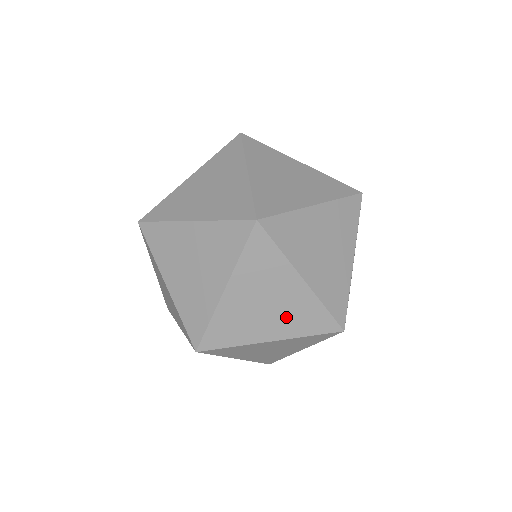
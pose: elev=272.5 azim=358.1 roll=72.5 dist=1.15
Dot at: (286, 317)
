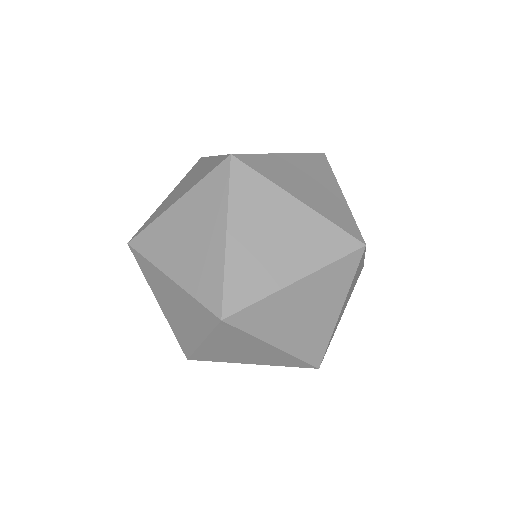
Dot at: (304, 333)
